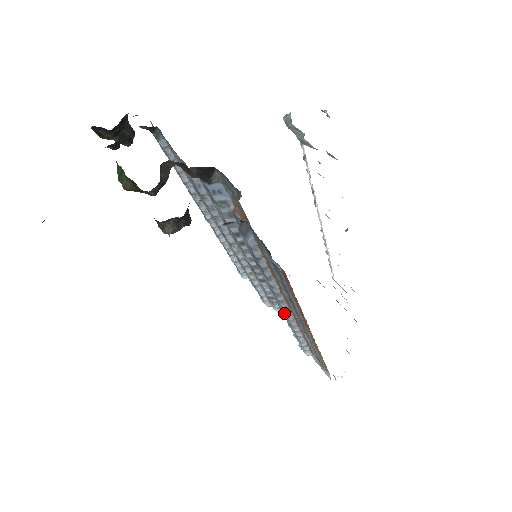
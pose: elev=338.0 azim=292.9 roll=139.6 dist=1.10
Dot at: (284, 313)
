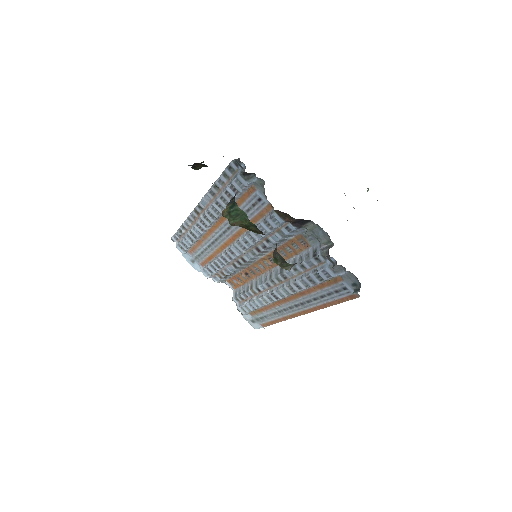
Dot at: (274, 297)
